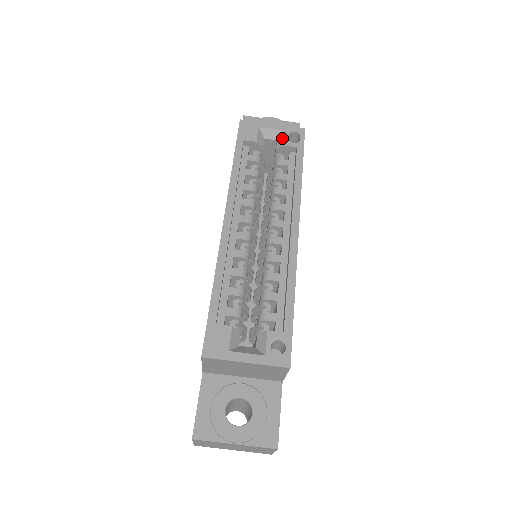
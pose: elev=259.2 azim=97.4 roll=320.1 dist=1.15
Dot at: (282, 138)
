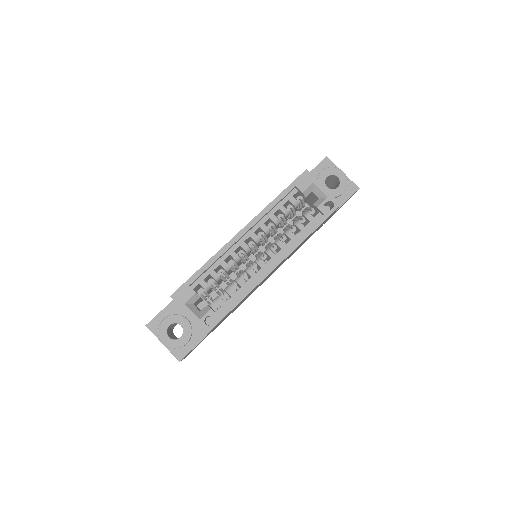
Dot at: (322, 200)
